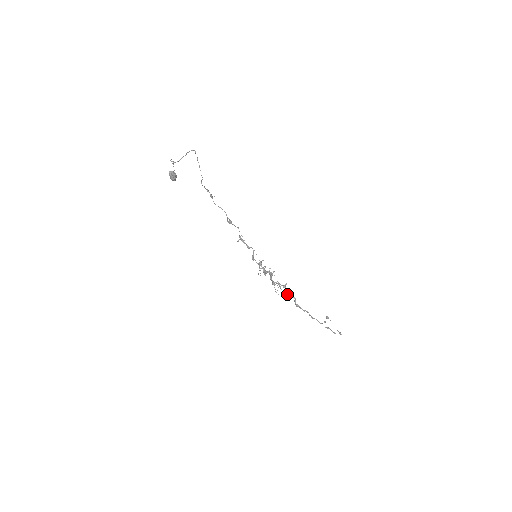
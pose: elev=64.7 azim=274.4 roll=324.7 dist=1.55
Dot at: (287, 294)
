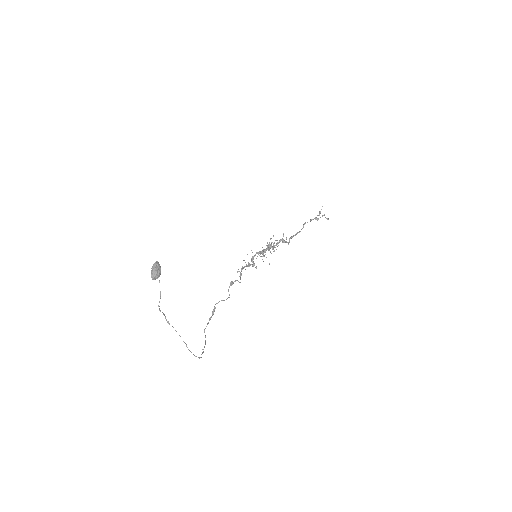
Dot at: occluded
